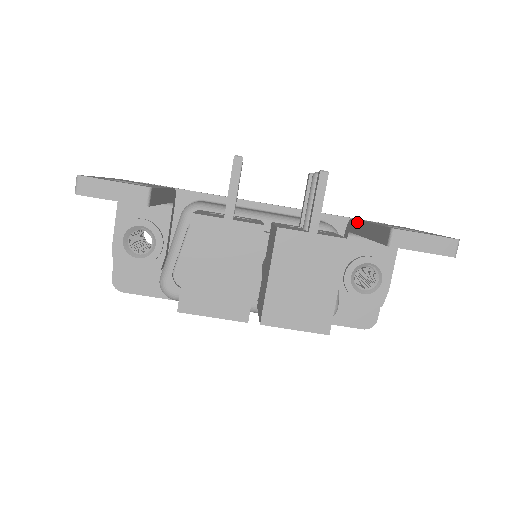
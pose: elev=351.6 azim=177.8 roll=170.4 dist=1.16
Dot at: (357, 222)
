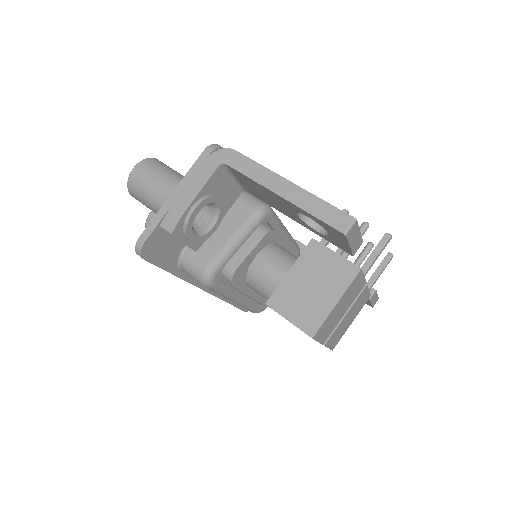
Dot at: occluded
